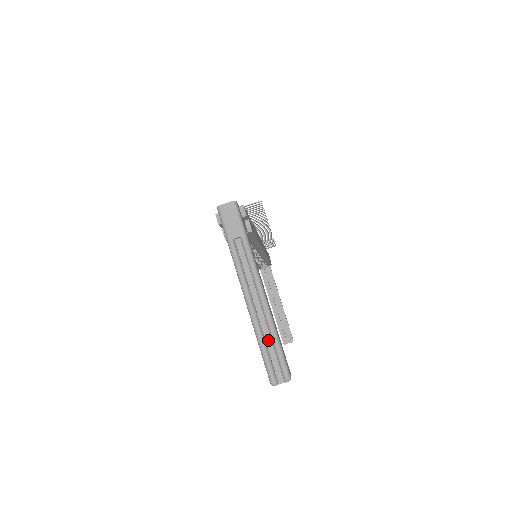
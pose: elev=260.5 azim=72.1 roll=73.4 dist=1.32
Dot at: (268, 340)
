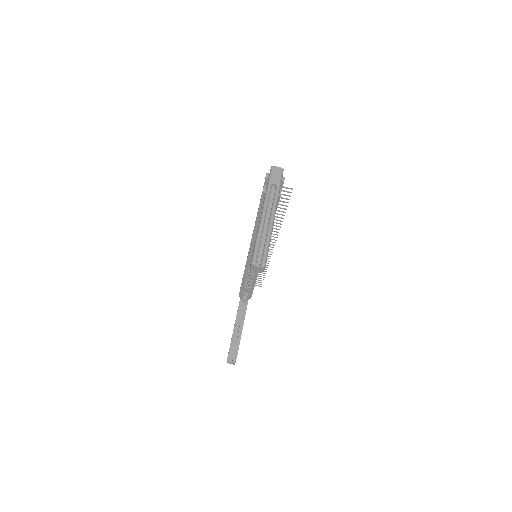
Dot at: (263, 241)
